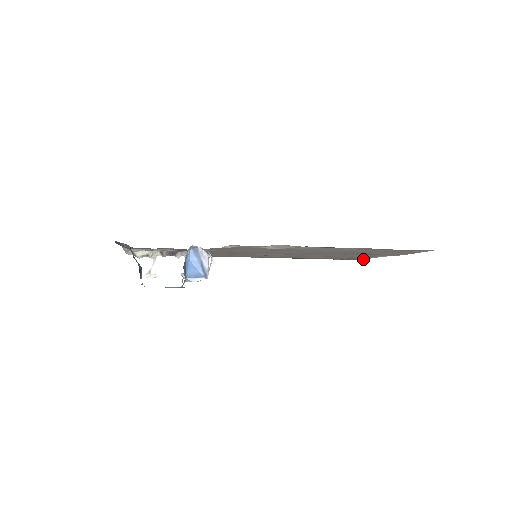
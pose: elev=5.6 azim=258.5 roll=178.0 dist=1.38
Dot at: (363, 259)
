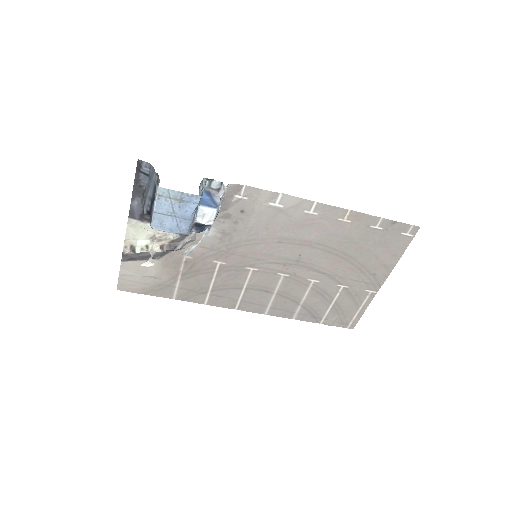
Dot at: (356, 323)
